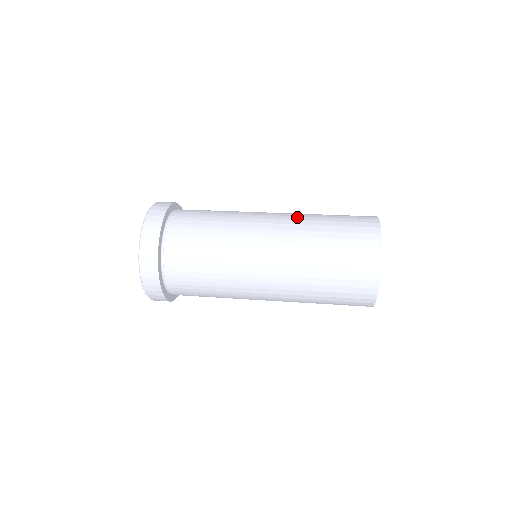
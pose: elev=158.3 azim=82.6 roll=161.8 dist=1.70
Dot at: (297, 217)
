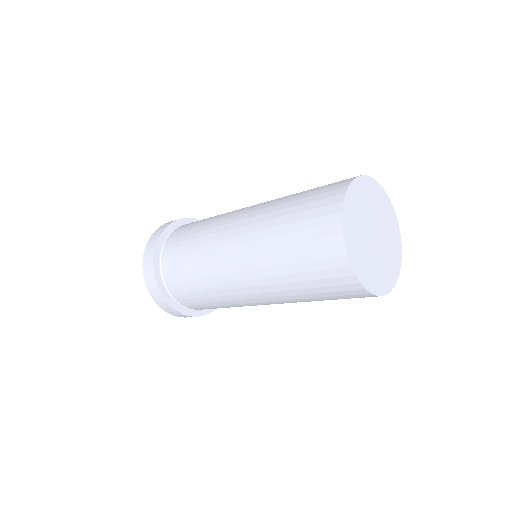
Dot at: occluded
